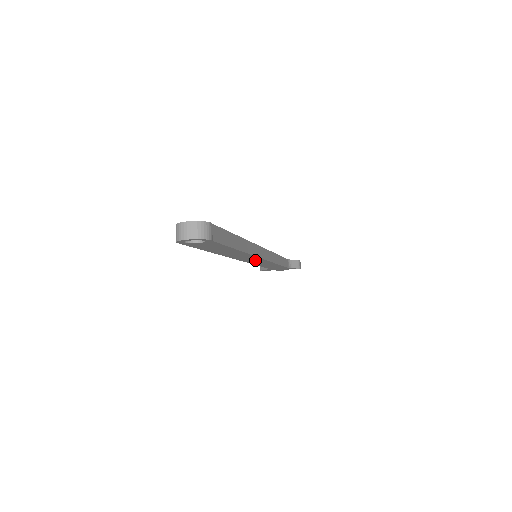
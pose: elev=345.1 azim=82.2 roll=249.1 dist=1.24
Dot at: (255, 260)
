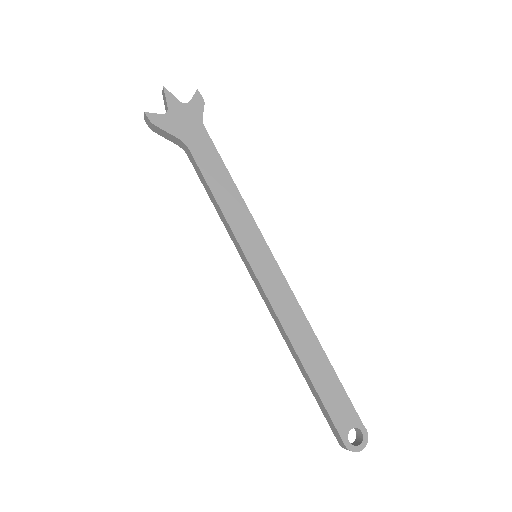
Dot at: occluded
